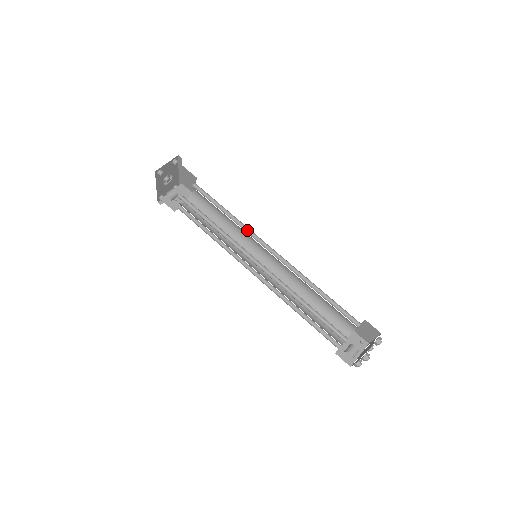
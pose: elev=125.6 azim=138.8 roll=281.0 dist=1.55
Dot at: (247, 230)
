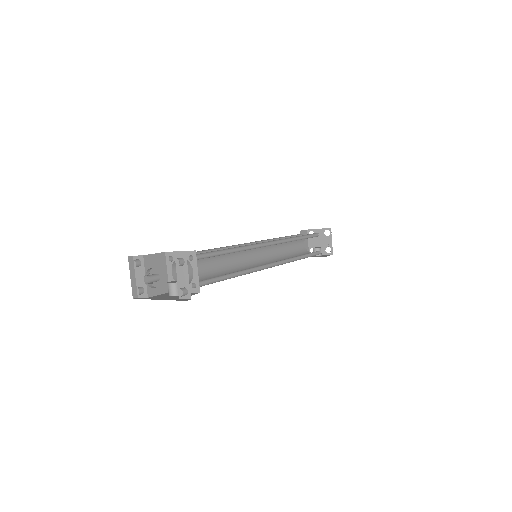
Dot at: (248, 246)
